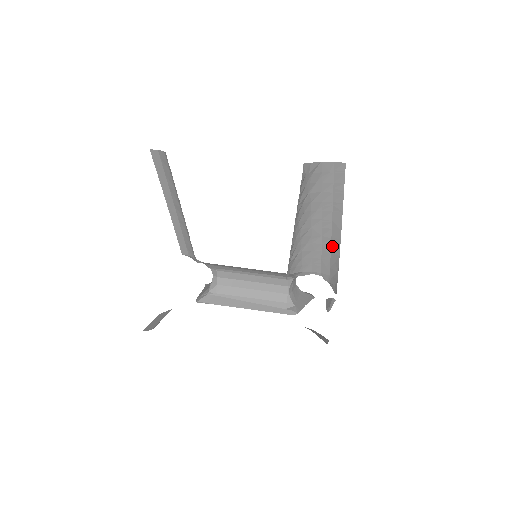
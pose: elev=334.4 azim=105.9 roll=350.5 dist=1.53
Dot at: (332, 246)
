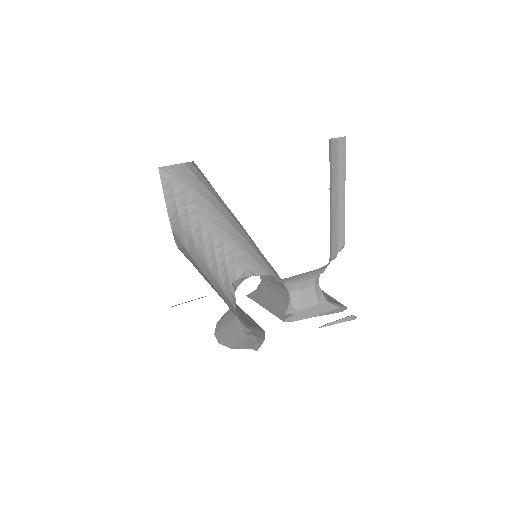
Dot at: (258, 248)
